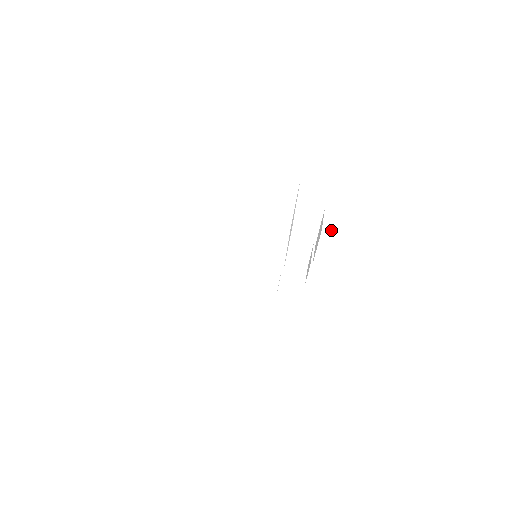
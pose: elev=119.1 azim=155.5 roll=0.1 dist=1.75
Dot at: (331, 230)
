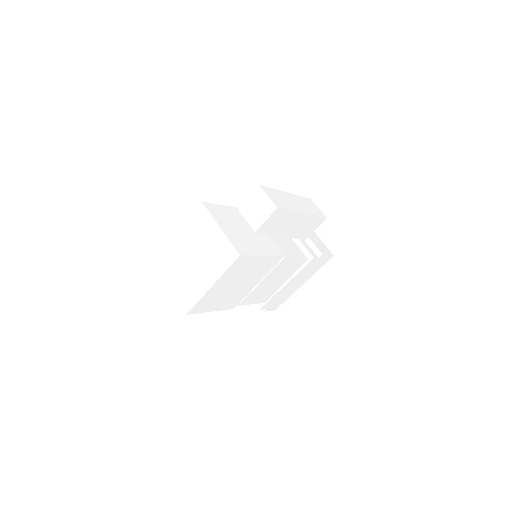
Dot at: (260, 224)
